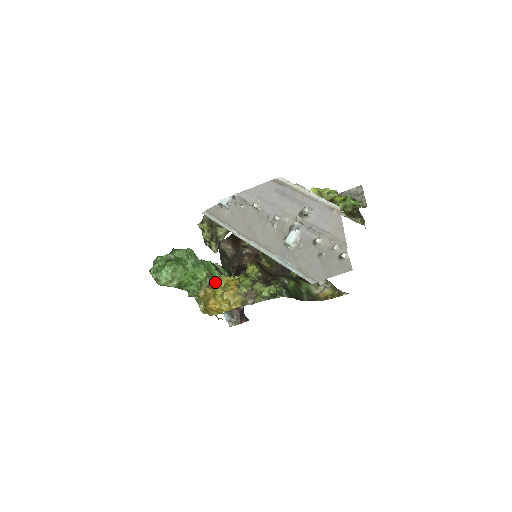
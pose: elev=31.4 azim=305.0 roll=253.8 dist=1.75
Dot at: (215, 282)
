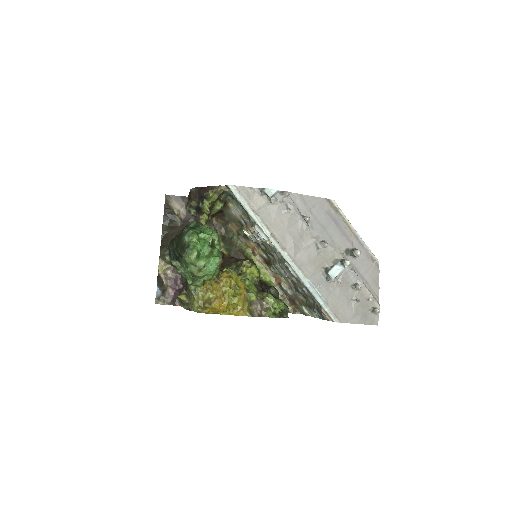
Dot at: (226, 278)
